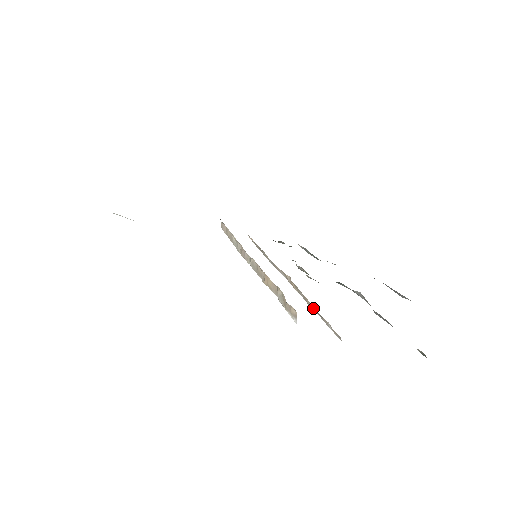
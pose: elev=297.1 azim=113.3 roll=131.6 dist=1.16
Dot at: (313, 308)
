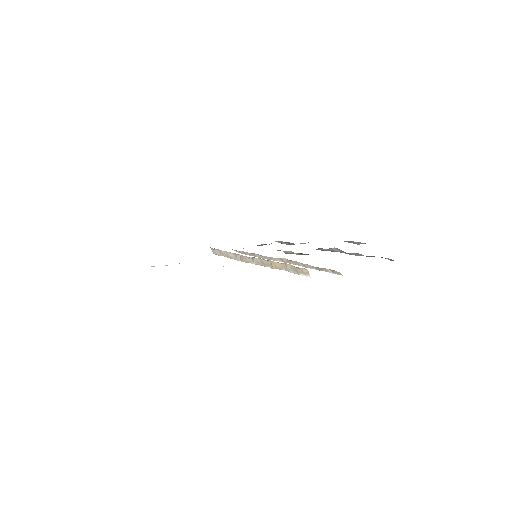
Dot at: (312, 268)
